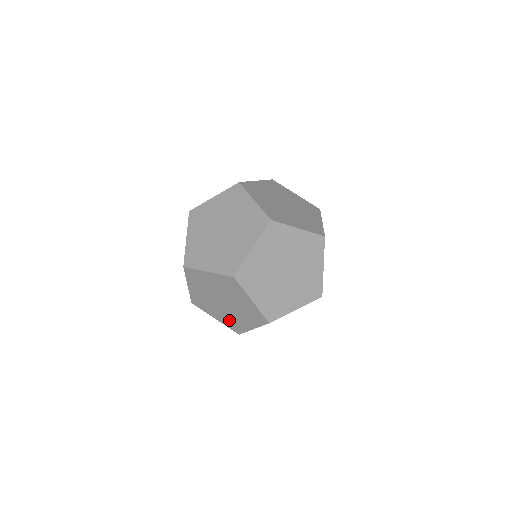
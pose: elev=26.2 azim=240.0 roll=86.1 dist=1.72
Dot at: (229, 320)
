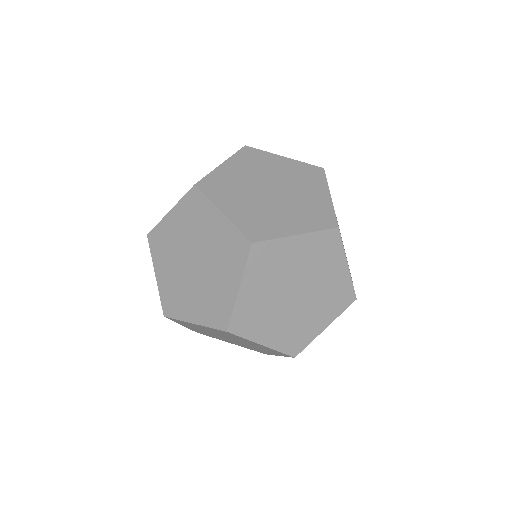
Dot at: (247, 347)
